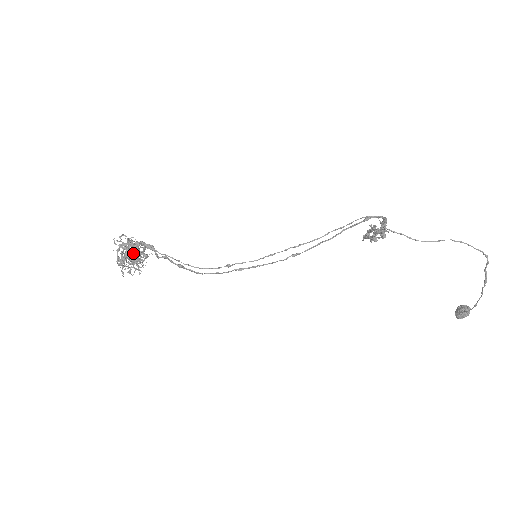
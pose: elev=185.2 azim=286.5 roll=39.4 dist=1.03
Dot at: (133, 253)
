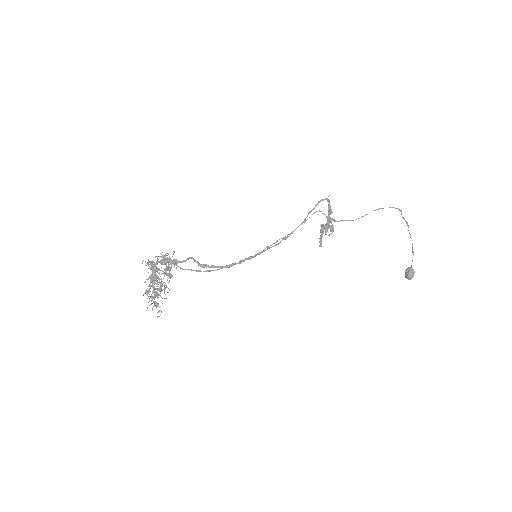
Dot at: occluded
